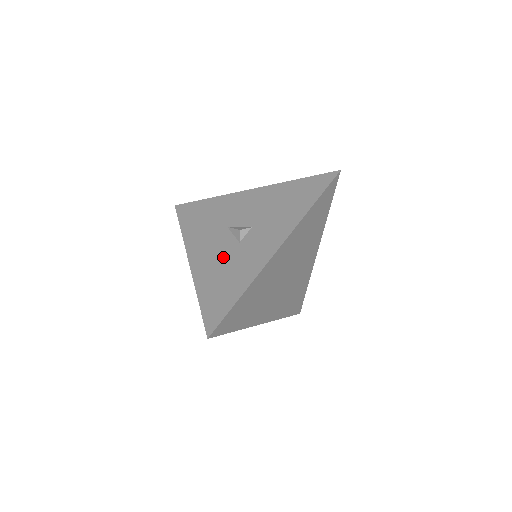
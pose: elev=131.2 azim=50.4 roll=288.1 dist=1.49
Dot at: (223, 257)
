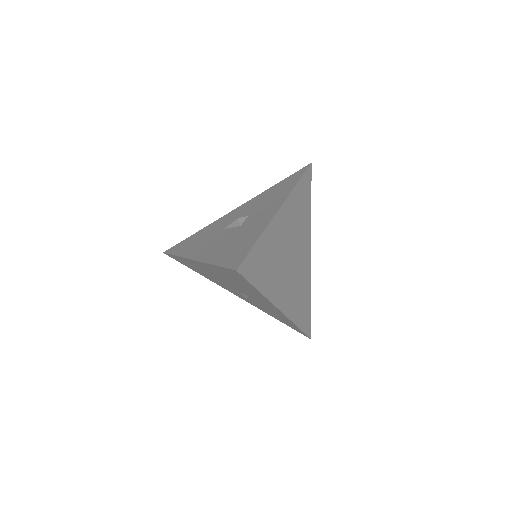
Dot at: (228, 238)
